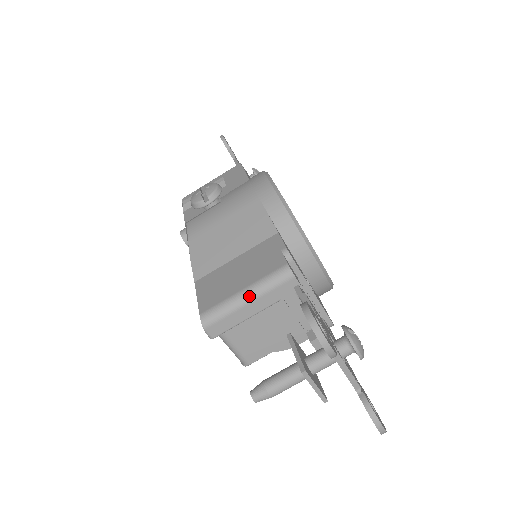
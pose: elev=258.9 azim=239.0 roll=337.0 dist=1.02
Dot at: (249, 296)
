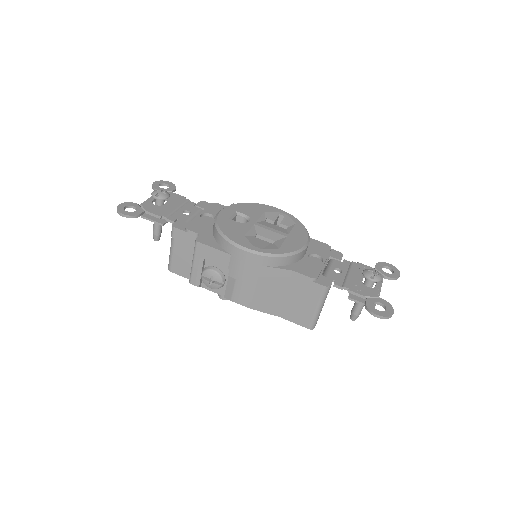
Dot at: (321, 307)
